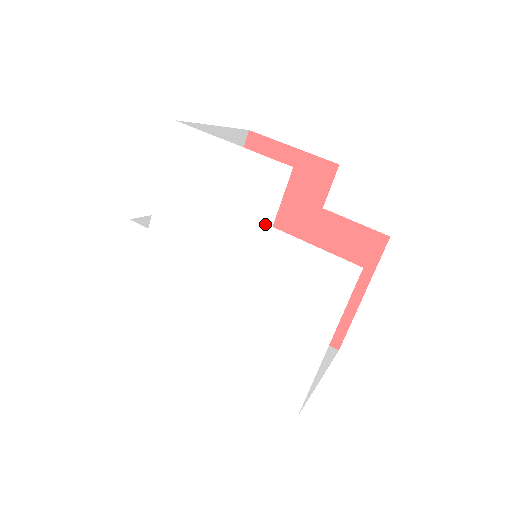
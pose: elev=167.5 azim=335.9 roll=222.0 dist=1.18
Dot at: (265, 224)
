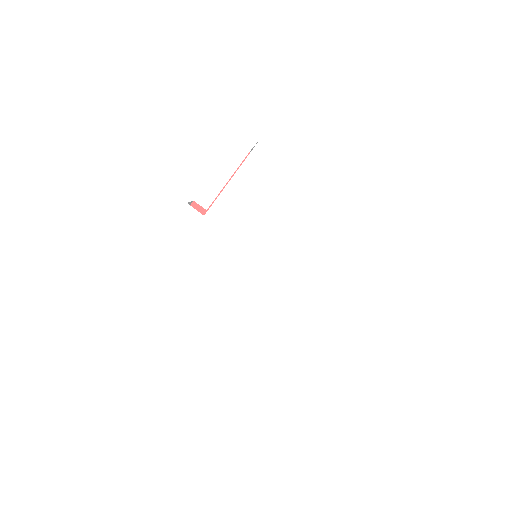
Dot at: (310, 237)
